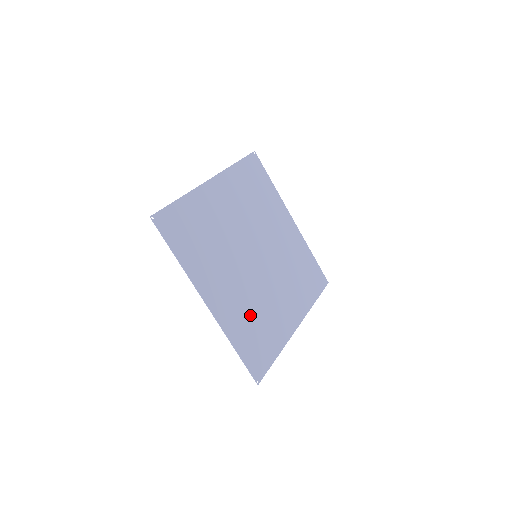
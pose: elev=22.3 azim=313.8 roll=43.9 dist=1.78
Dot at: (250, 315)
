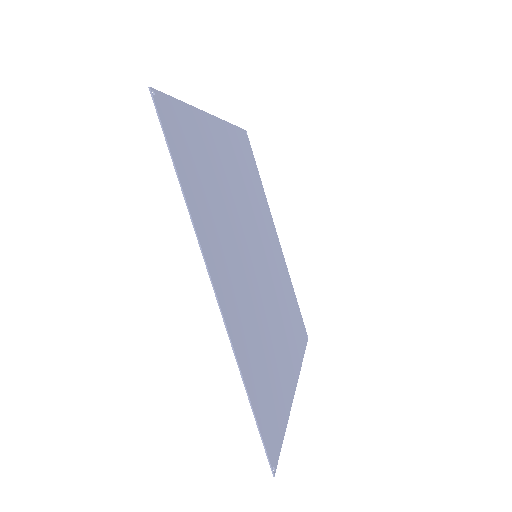
Dot at: (258, 341)
